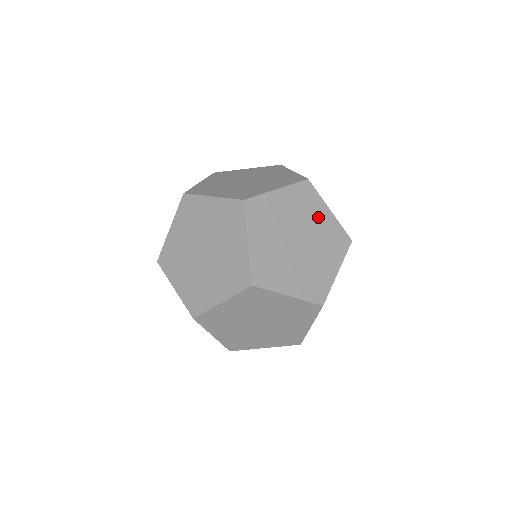
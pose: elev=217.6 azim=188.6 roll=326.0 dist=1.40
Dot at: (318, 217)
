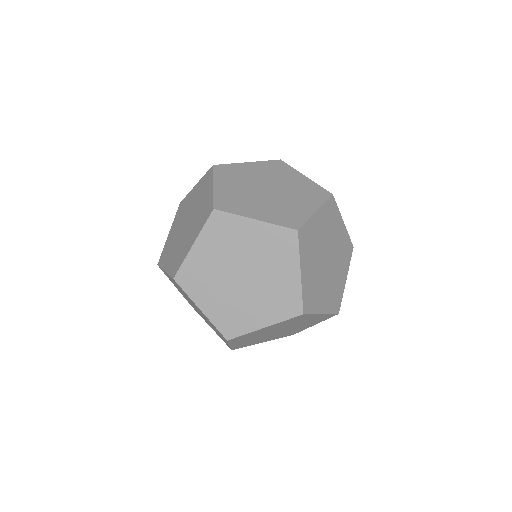
Dot at: (318, 230)
